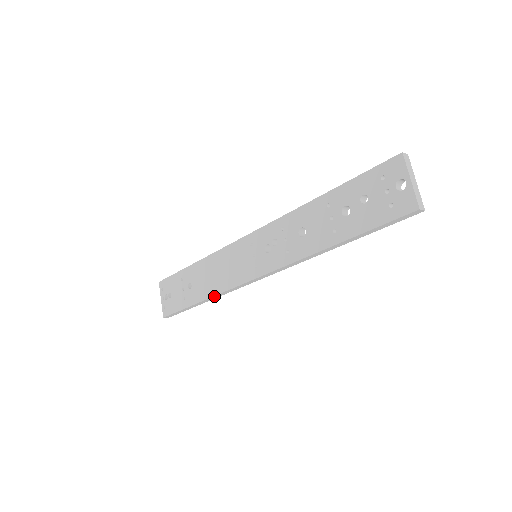
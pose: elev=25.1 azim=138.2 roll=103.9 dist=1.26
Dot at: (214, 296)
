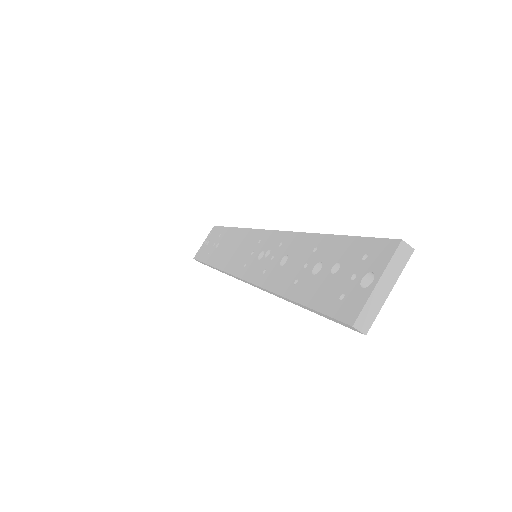
Dot at: (216, 268)
